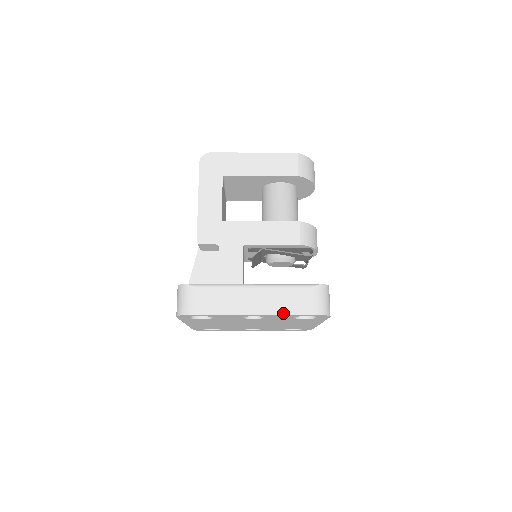
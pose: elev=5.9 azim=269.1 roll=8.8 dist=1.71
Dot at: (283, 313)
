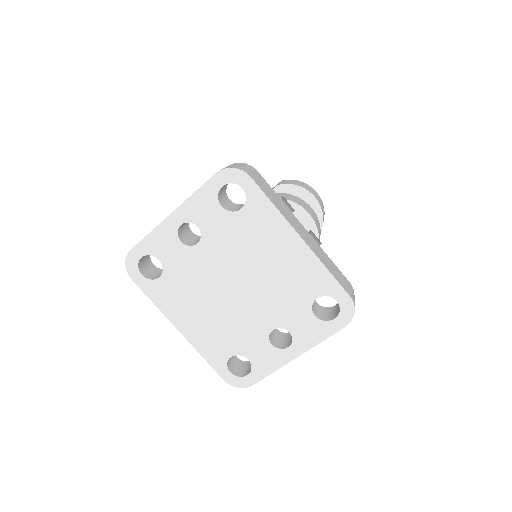
Dot at: (193, 193)
